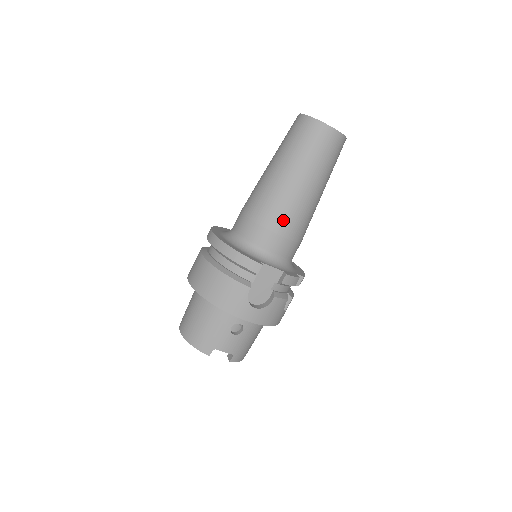
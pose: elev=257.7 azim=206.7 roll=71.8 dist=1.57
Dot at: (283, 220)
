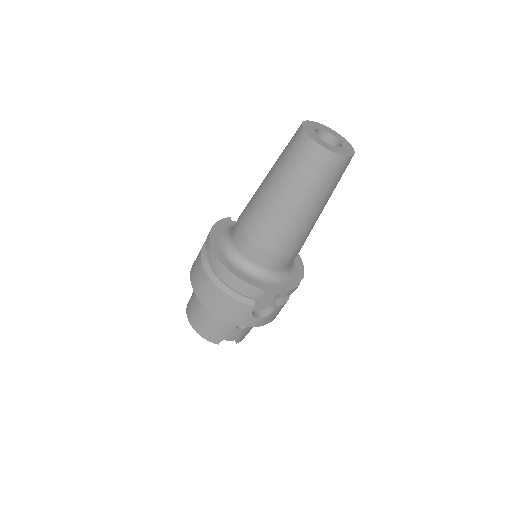
Dot at: (285, 244)
